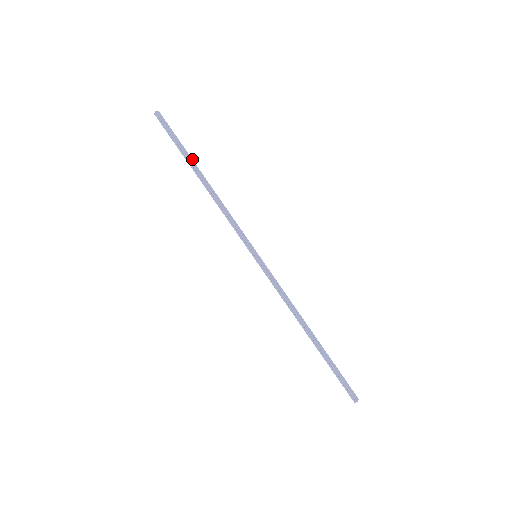
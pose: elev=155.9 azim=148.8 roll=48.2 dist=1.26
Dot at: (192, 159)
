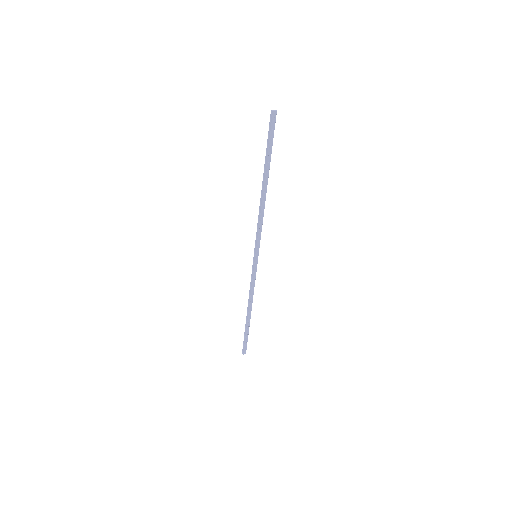
Dot at: occluded
